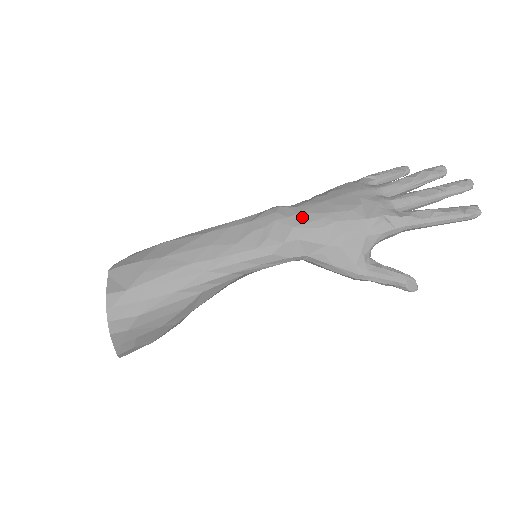
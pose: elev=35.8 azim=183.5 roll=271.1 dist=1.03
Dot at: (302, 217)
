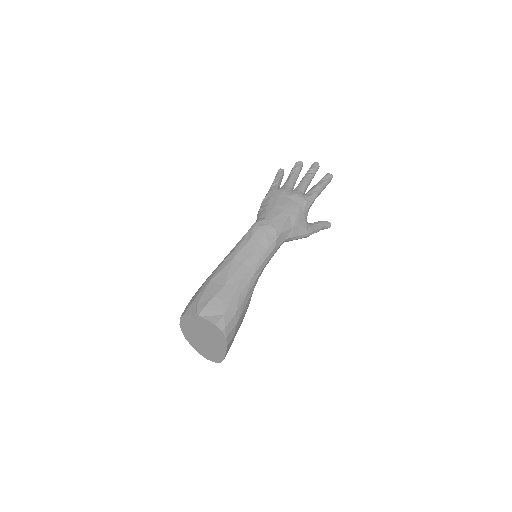
Dot at: (274, 221)
